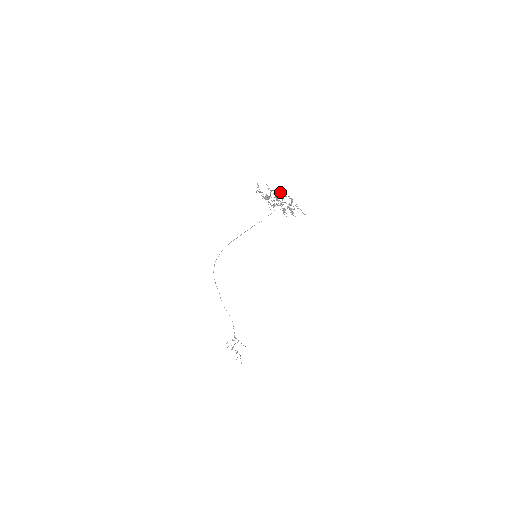
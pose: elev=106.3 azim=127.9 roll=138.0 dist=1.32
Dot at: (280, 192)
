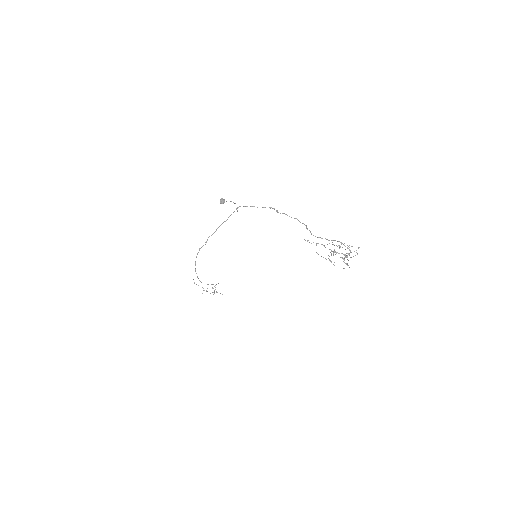
Dot at: occluded
